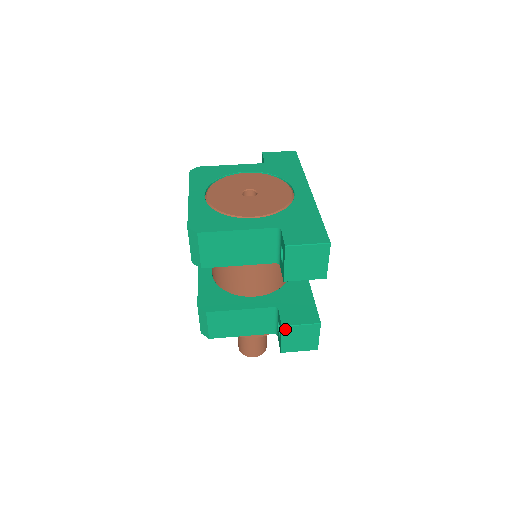
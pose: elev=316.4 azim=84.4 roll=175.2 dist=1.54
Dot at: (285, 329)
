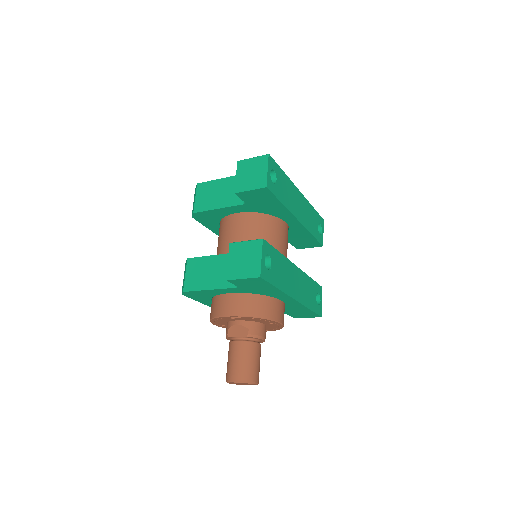
Dot at: (232, 246)
